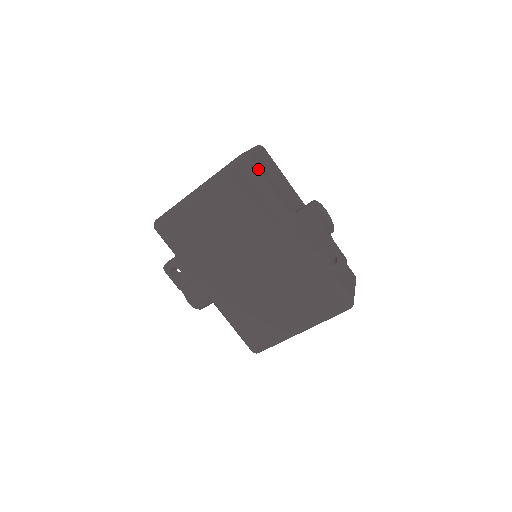
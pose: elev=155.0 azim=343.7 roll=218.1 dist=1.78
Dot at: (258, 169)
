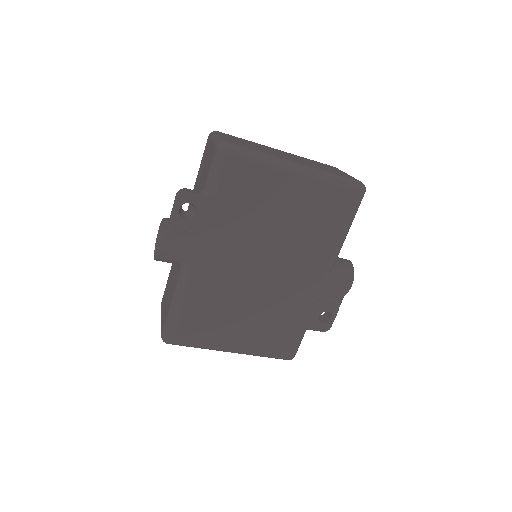
Dot at: occluded
